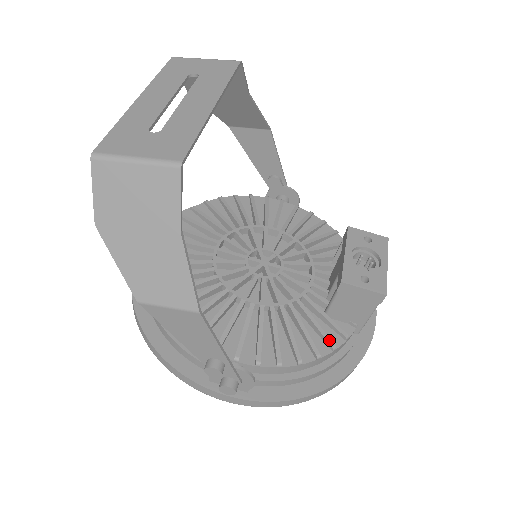
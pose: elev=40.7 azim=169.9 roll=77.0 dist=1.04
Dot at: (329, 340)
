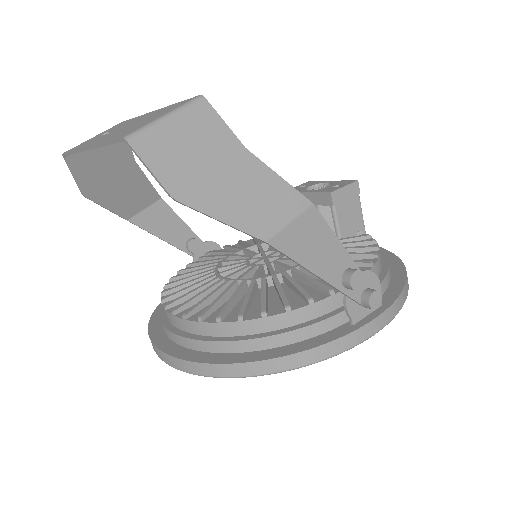
Dot at: (366, 240)
